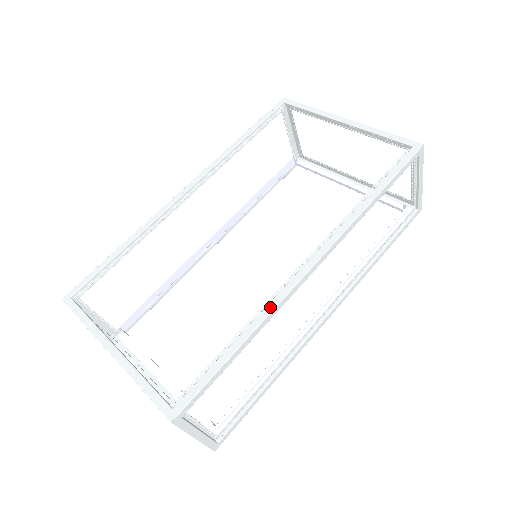
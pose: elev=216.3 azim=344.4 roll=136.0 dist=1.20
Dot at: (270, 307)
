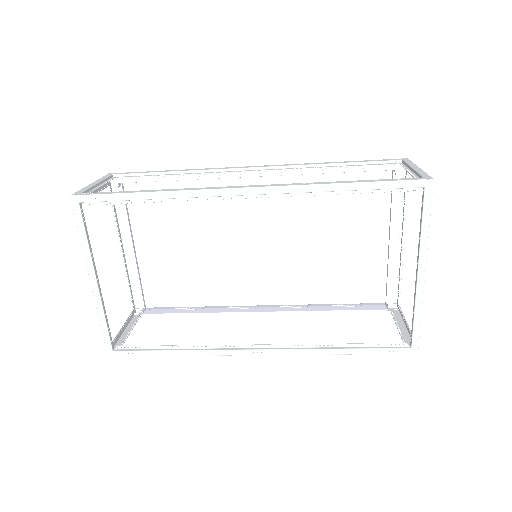
Dot at: (210, 353)
